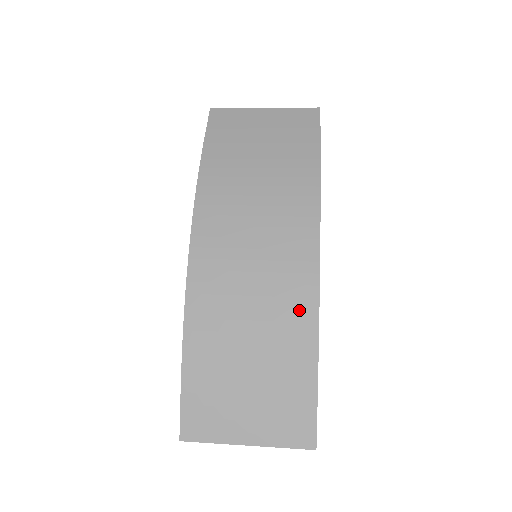
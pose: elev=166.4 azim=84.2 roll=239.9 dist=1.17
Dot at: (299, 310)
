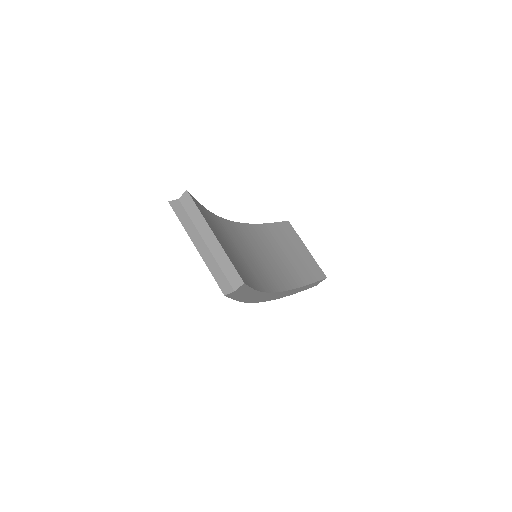
Dot at: occluded
